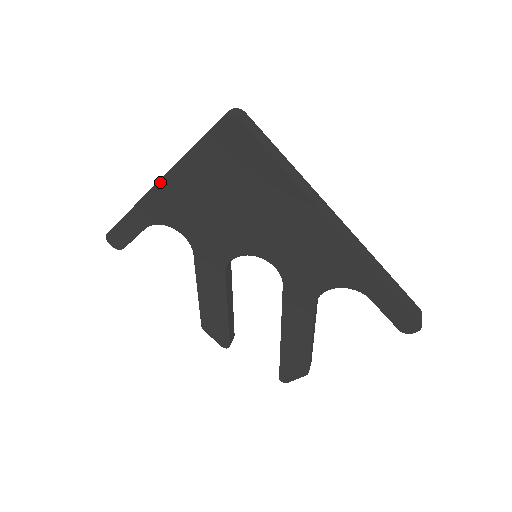
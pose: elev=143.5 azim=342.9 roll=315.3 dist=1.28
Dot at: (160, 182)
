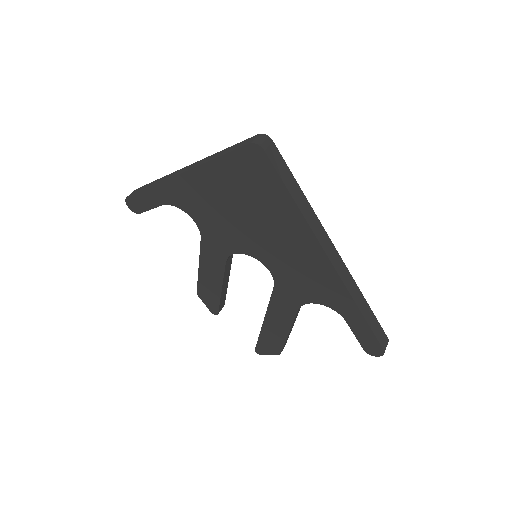
Dot at: (182, 174)
